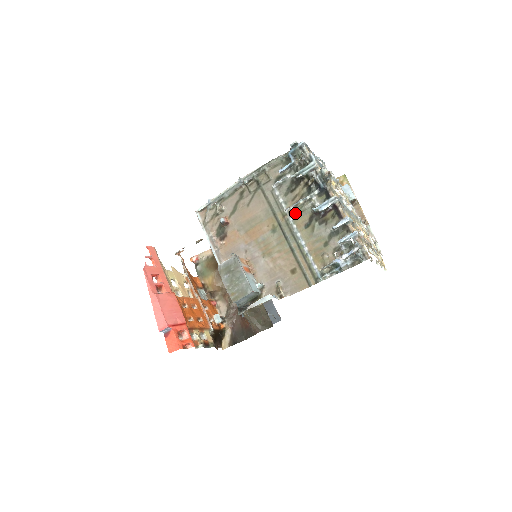
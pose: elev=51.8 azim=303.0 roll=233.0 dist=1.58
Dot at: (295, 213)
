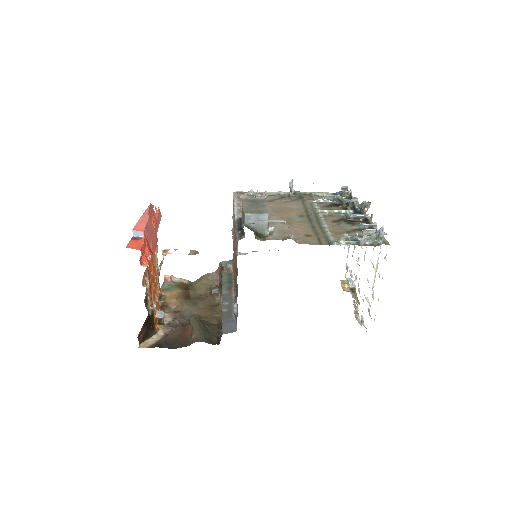
Dot at: (327, 214)
